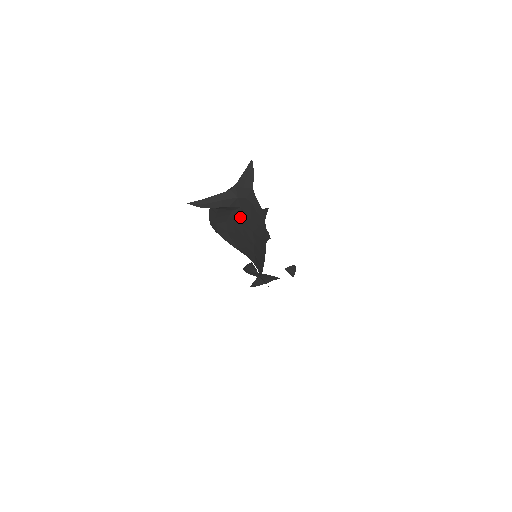
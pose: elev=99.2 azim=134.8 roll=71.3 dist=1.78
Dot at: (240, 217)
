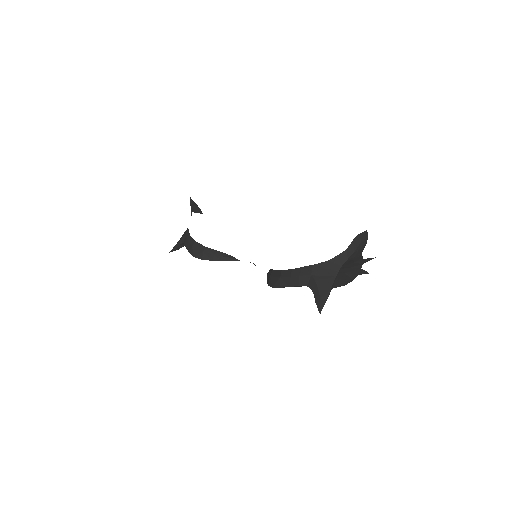
Dot at: occluded
